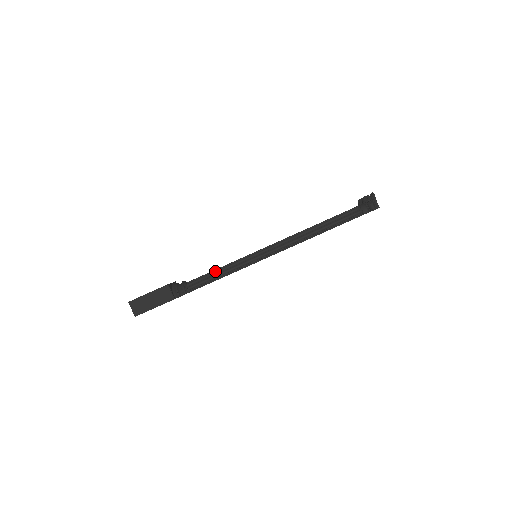
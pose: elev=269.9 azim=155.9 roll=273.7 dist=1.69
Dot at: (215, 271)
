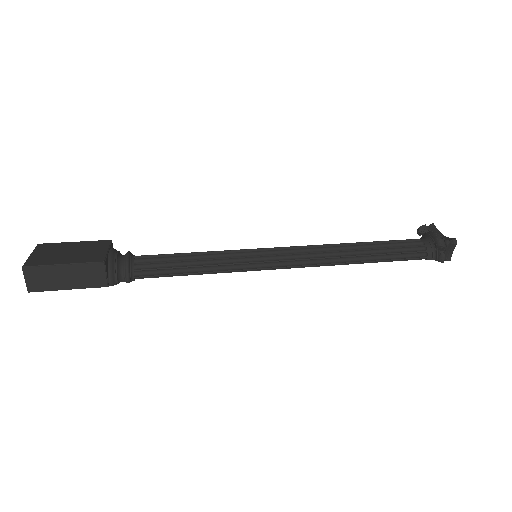
Dot at: (187, 260)
